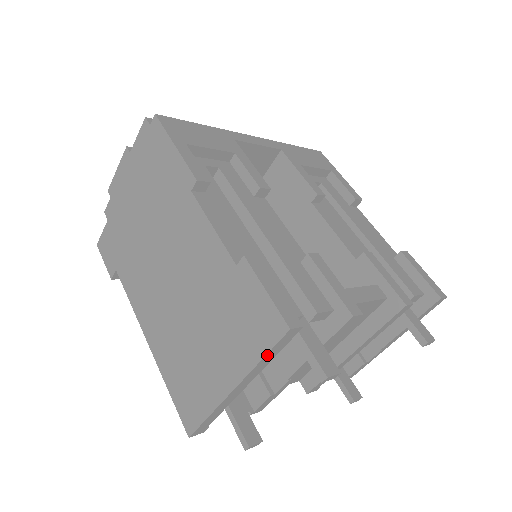
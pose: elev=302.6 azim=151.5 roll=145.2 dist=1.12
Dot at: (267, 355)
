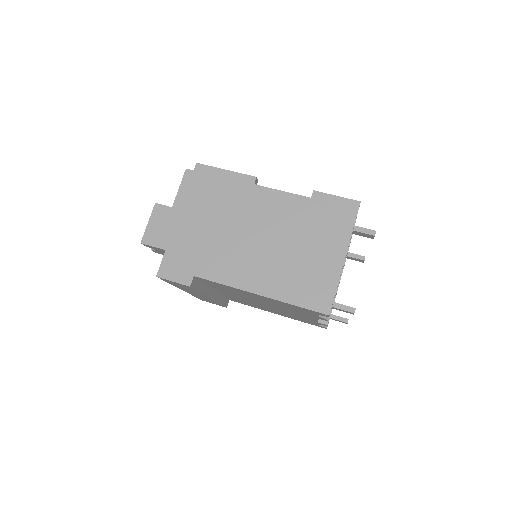
Dot at: (354, 224)
